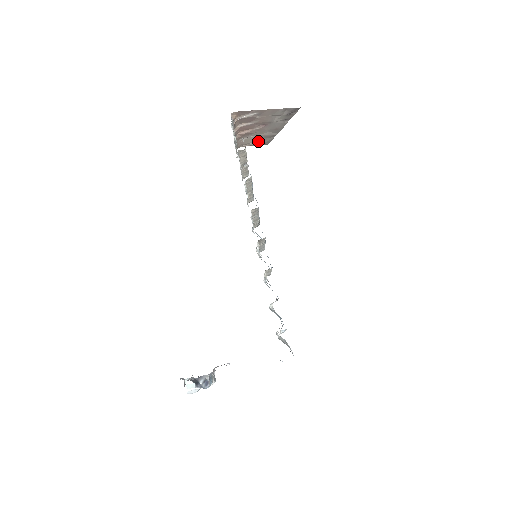
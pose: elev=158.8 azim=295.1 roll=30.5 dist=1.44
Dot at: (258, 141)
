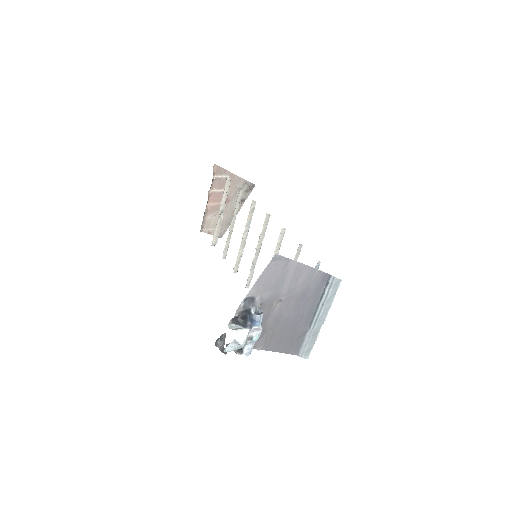
Dot at: occluded
